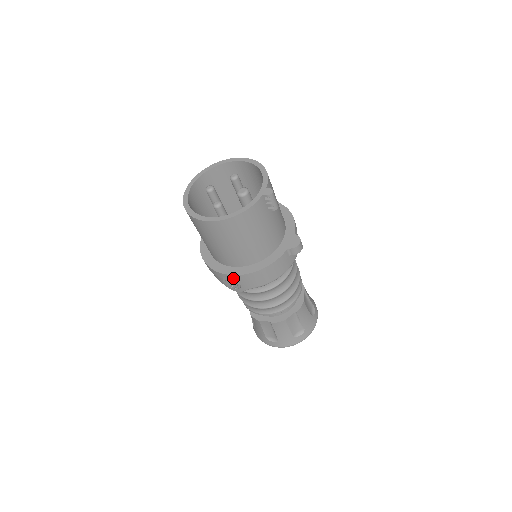
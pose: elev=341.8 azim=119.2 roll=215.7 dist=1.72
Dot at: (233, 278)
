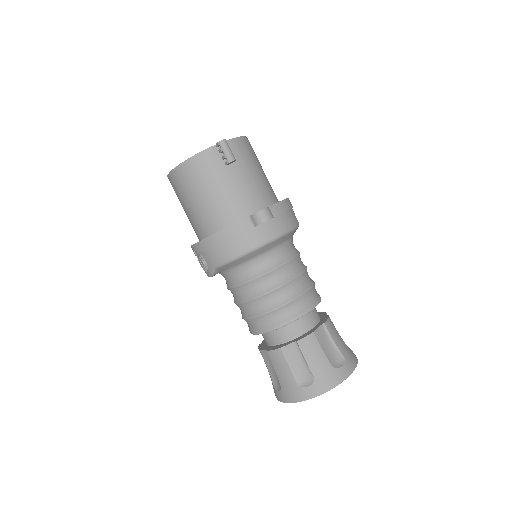
Dot at: (197, 249)
